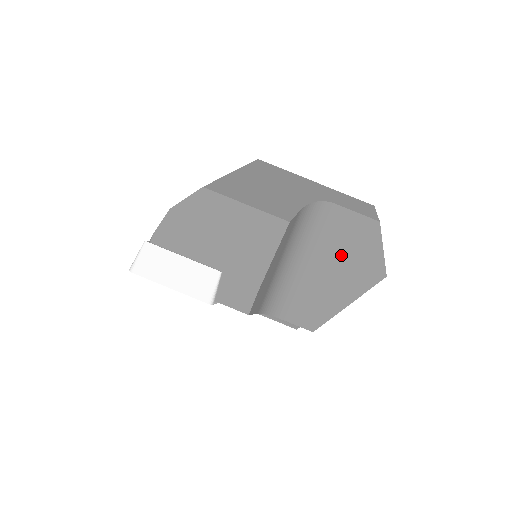
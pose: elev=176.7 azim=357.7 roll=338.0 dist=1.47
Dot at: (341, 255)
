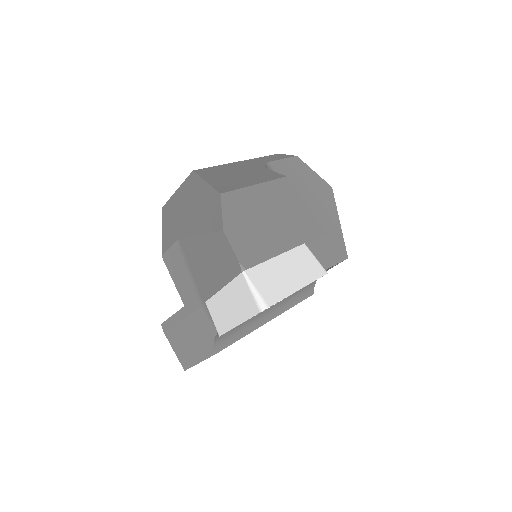
Dot at: (306, 193)
